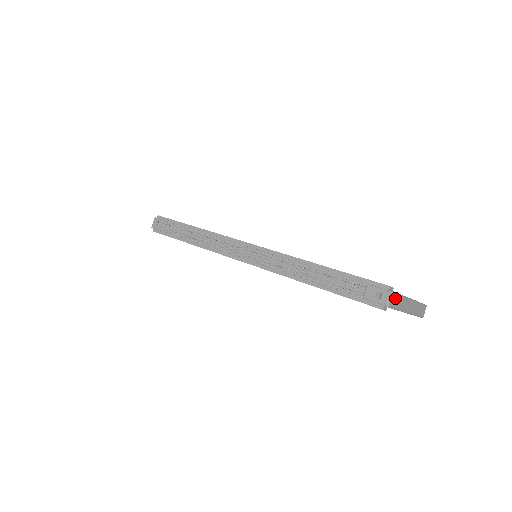
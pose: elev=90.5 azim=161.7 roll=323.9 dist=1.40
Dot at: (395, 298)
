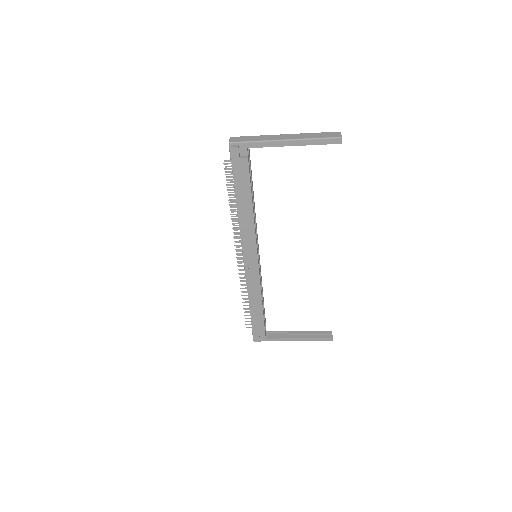
Dot at: (240, 138)
